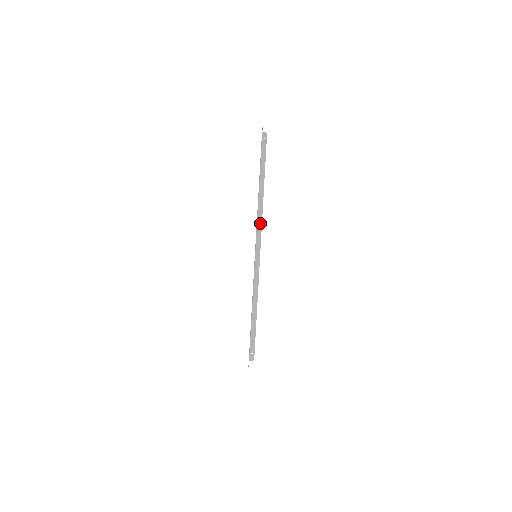
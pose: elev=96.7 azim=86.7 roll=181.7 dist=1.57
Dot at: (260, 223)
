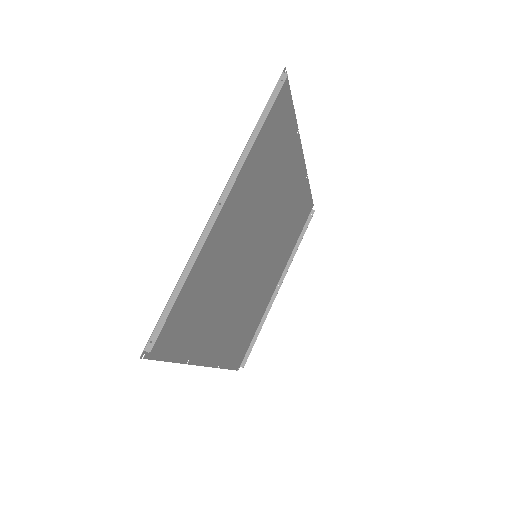
Dot at: (233, 179)
